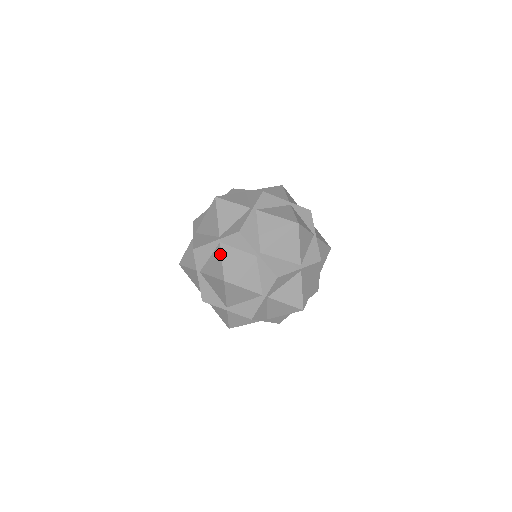
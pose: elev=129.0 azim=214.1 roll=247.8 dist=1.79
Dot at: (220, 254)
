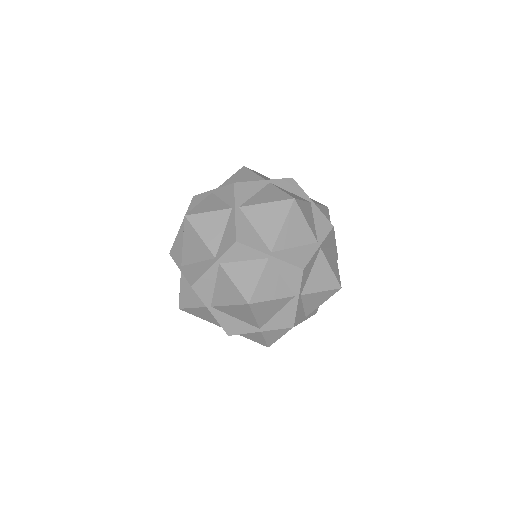
Dot at: (227, 277)
